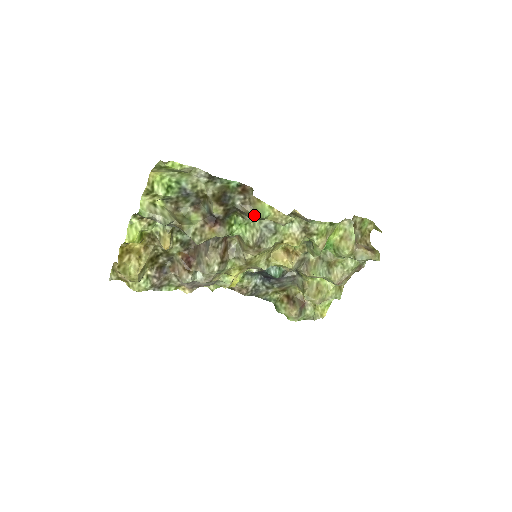
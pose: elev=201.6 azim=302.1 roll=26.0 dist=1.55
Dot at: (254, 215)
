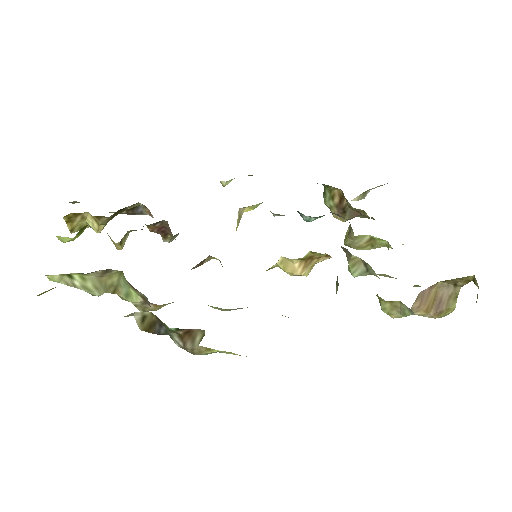
Dot at: occluded
